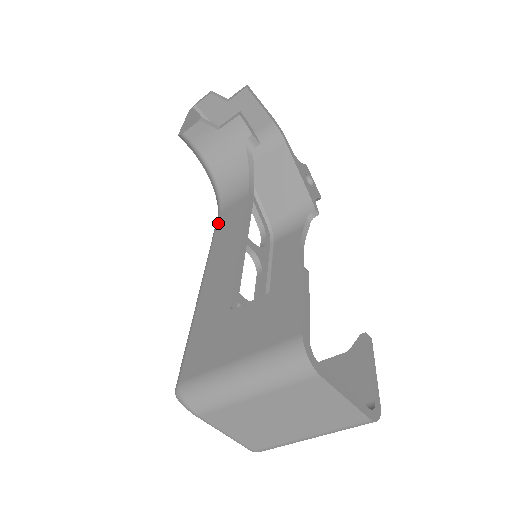
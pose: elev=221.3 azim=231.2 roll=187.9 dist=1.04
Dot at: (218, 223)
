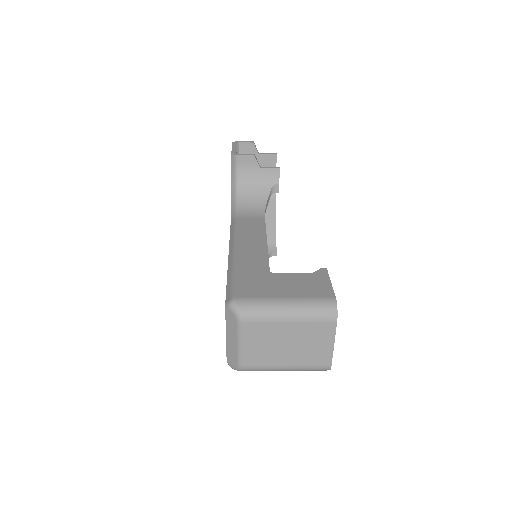
Dot at: (239, 223)
